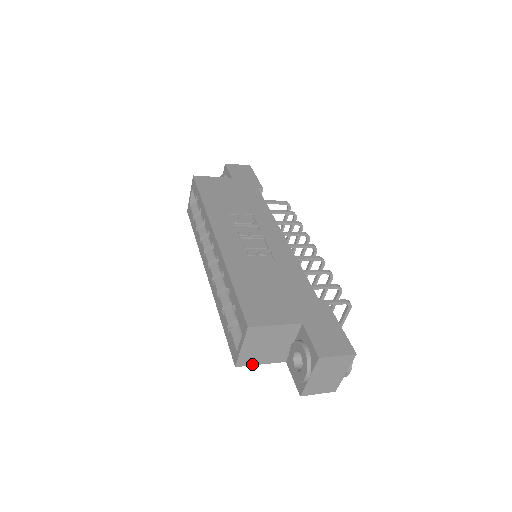
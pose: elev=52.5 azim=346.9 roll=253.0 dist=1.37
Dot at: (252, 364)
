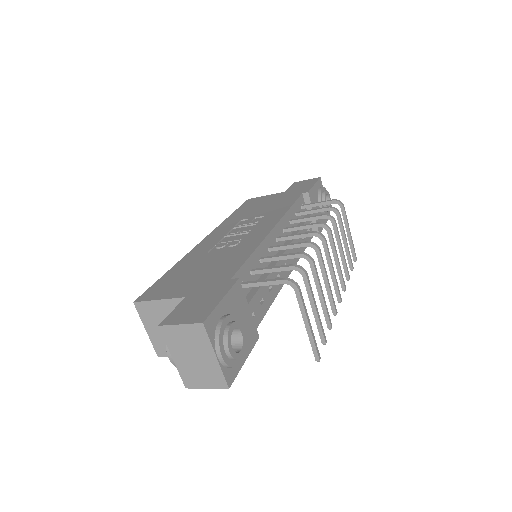
Dot at: occluded
